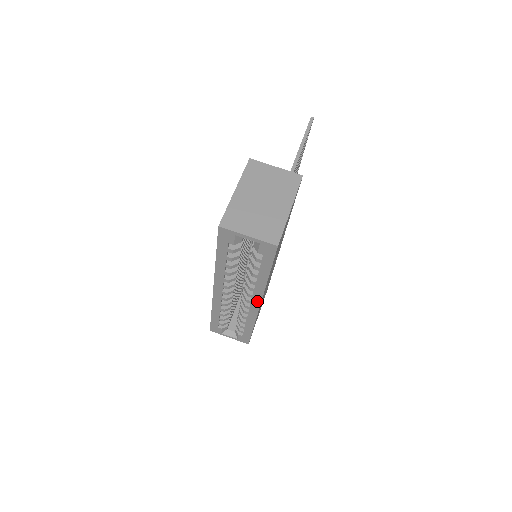
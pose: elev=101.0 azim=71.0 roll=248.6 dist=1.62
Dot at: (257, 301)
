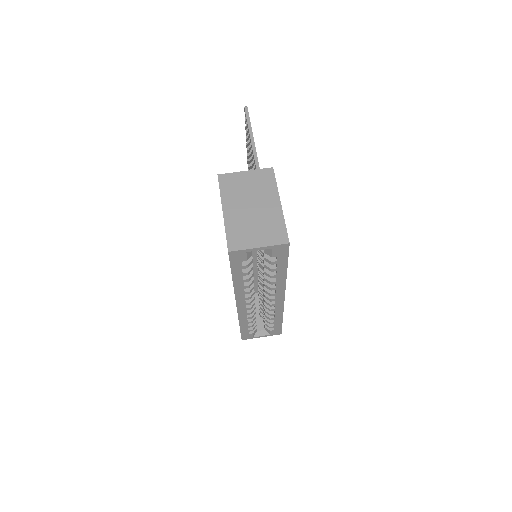
Dot at: (281, 296)
